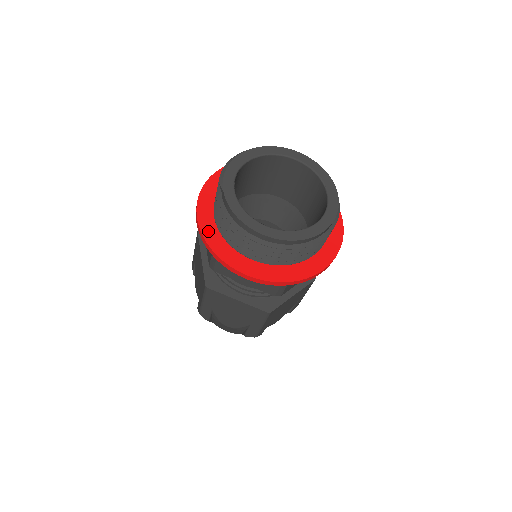
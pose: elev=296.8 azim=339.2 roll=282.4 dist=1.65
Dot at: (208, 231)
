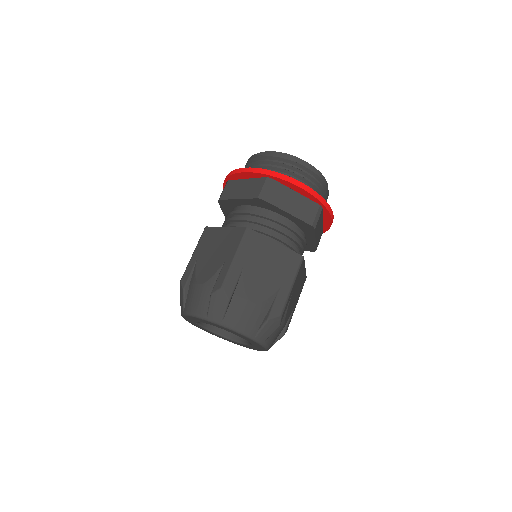
Dot at: occluded
